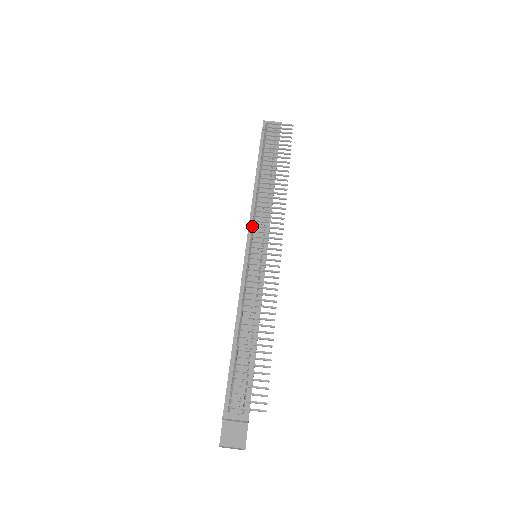
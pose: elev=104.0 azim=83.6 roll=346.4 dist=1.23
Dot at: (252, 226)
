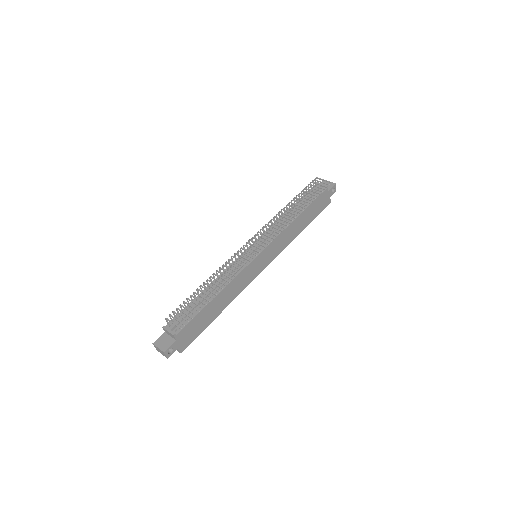
Dot at: (257, 232)
